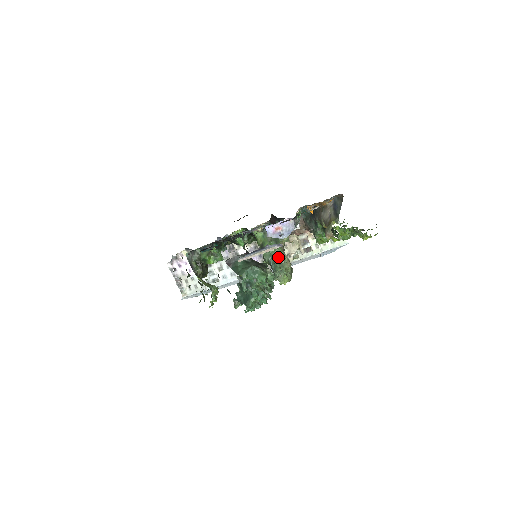
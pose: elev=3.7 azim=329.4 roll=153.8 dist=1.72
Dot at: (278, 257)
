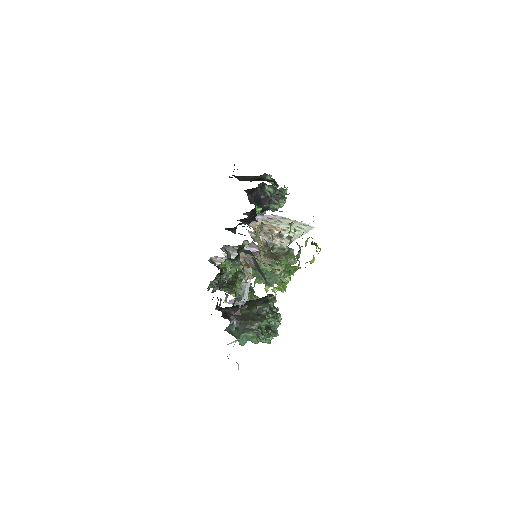
Dot at: (266, 271)
